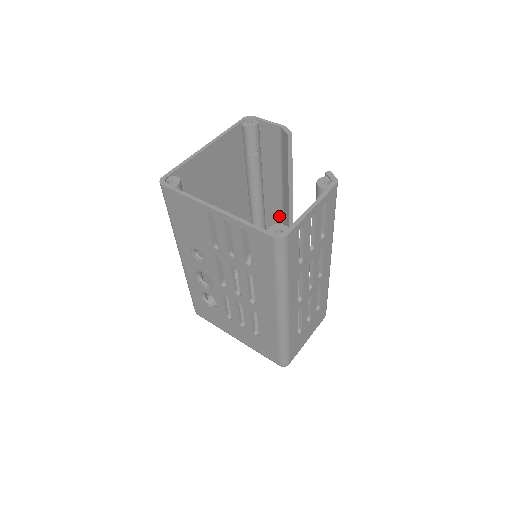
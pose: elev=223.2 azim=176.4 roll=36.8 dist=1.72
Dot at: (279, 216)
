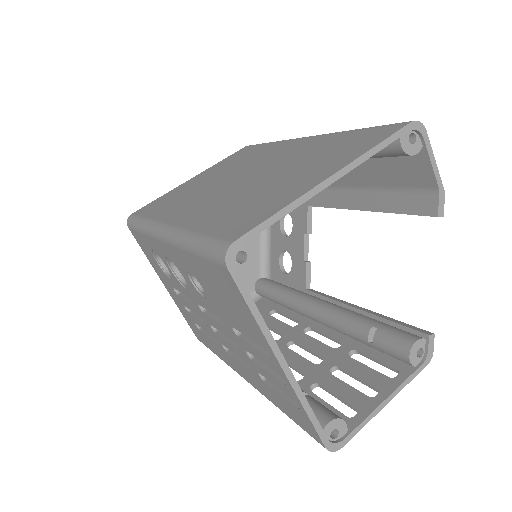
Dot at: occluded
